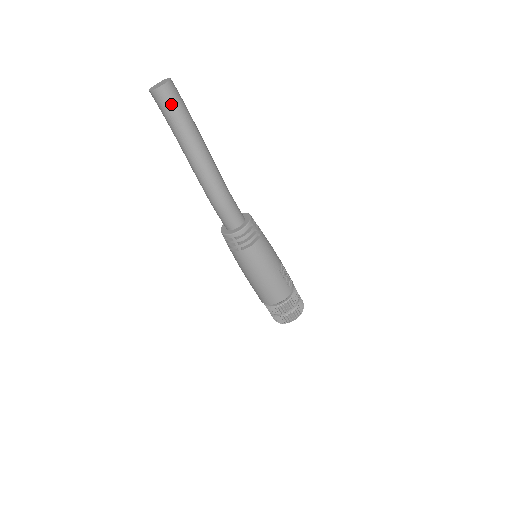
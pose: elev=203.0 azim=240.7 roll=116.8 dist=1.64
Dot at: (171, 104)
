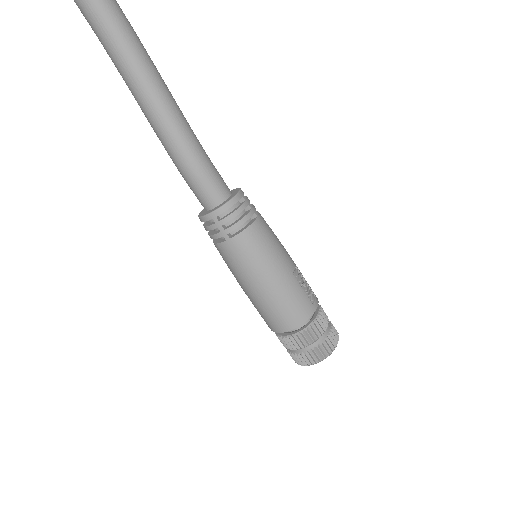
Dot at: (104, 12)
